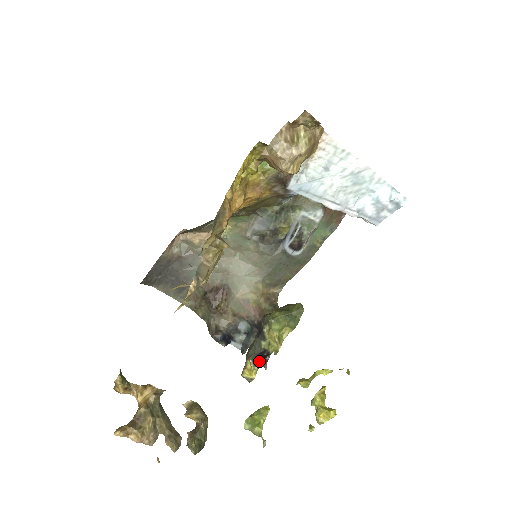
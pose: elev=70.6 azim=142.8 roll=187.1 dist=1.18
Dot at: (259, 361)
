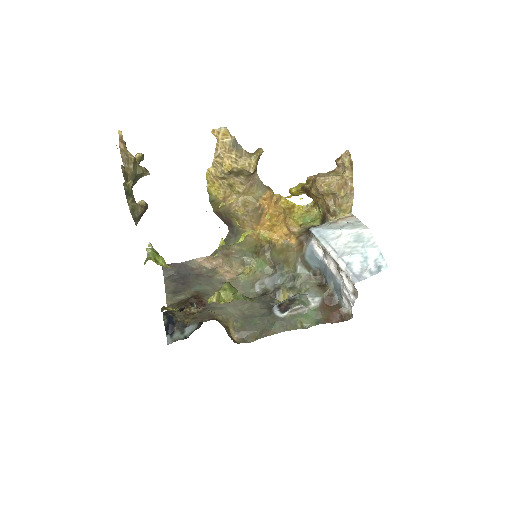
Dot at: occluded
